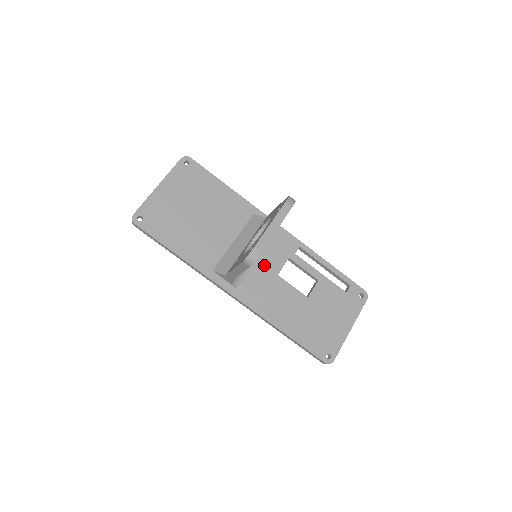
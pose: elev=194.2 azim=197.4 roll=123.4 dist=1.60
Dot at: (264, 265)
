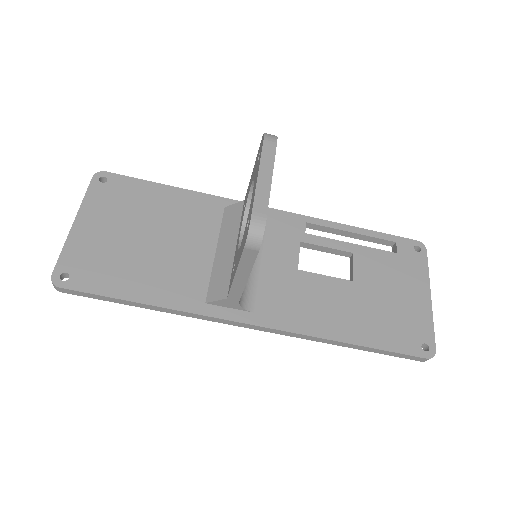
Dot at: (273, 265)
